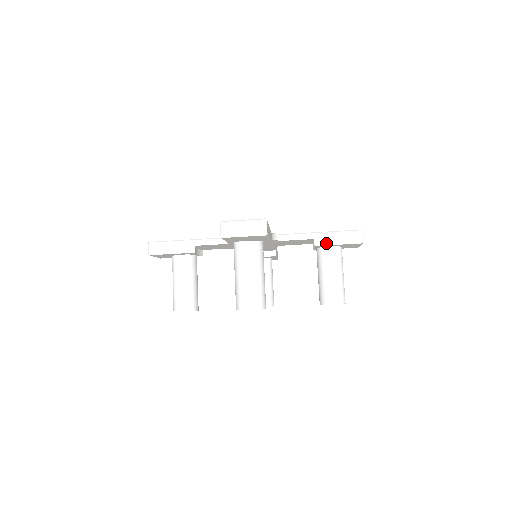
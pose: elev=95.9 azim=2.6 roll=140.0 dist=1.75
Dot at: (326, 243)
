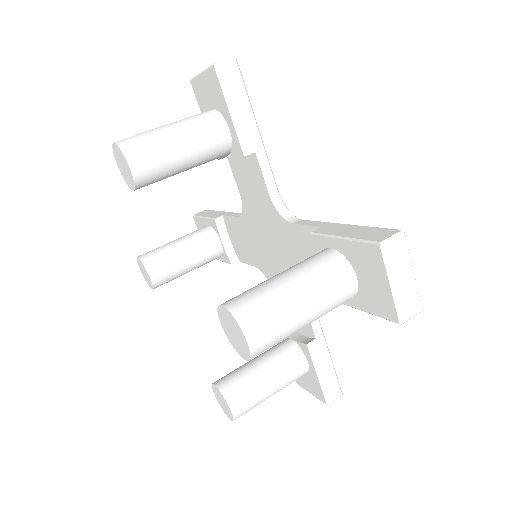
Dot at: (327, 233)
